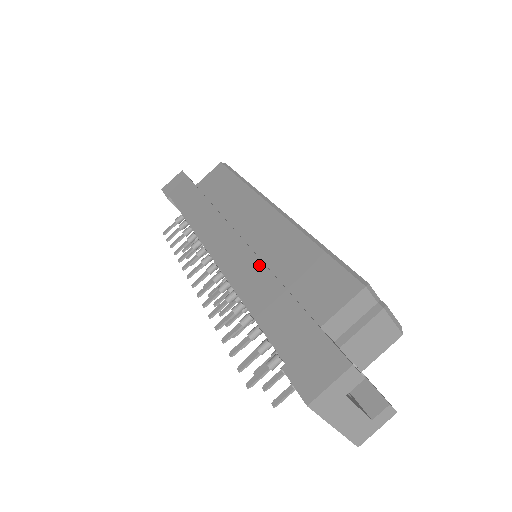
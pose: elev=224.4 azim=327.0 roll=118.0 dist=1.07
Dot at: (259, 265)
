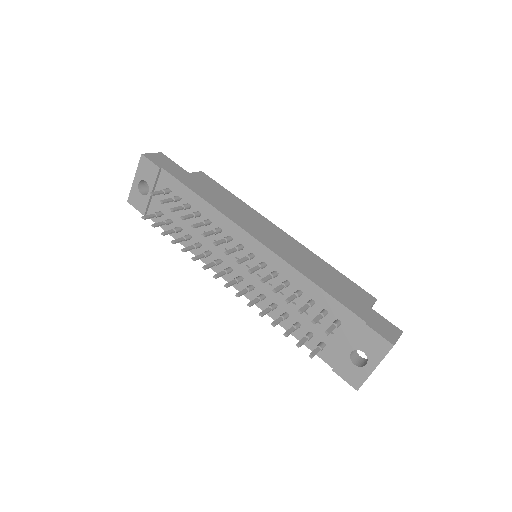
Dot at: (308, 262)
